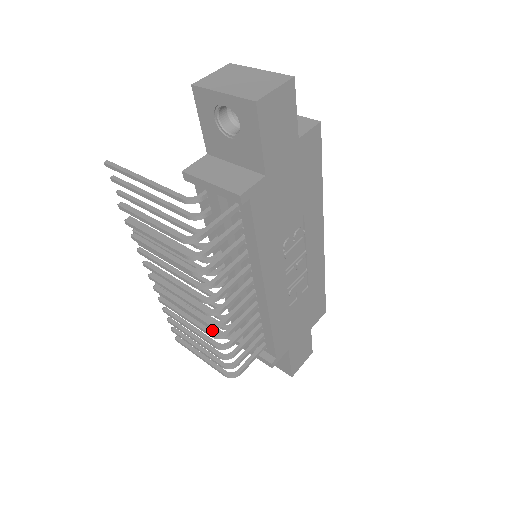
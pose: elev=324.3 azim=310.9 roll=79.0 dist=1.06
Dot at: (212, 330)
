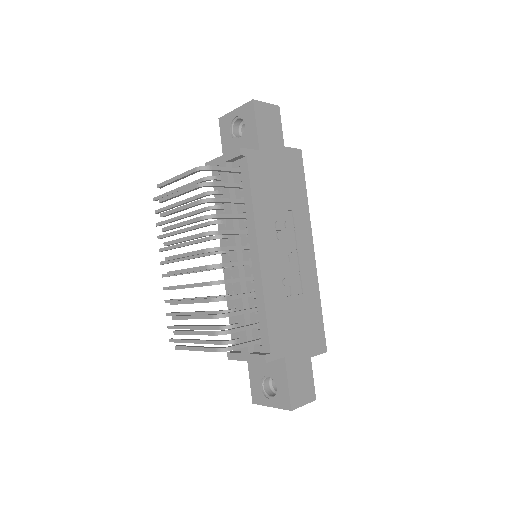
Dot at: occluded
